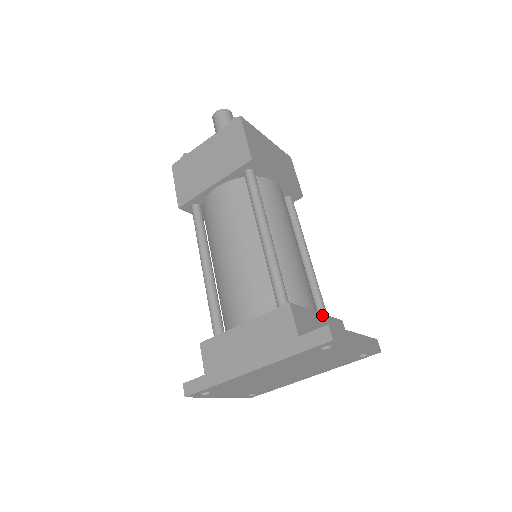
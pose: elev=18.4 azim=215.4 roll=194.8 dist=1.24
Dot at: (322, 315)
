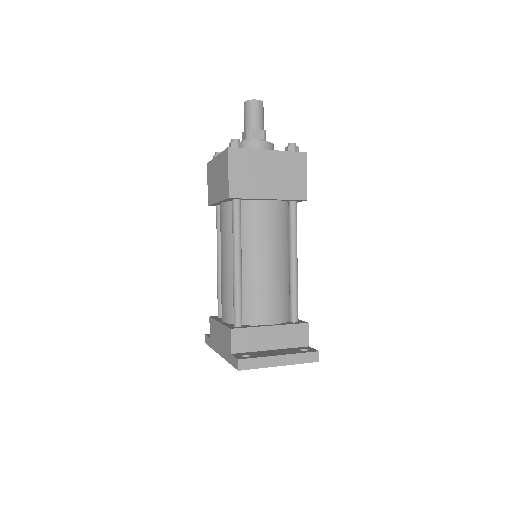
Dot at: (276, 327)
